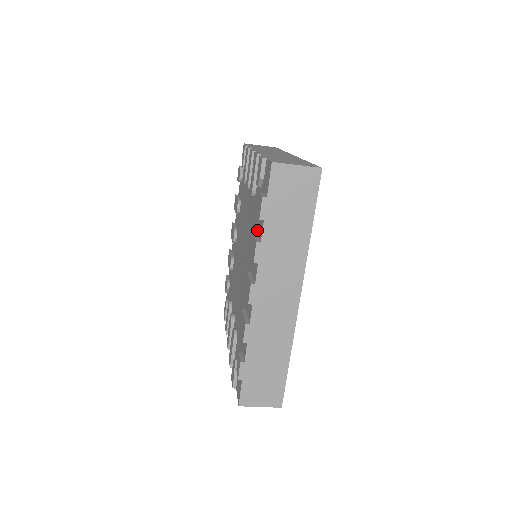
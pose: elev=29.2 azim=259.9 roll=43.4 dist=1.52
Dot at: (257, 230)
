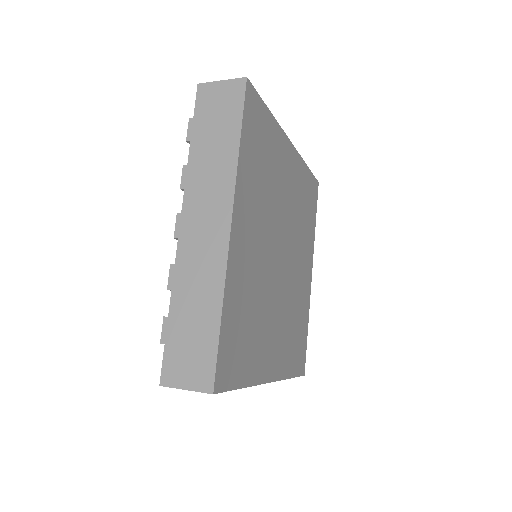
Dot at: occluded
